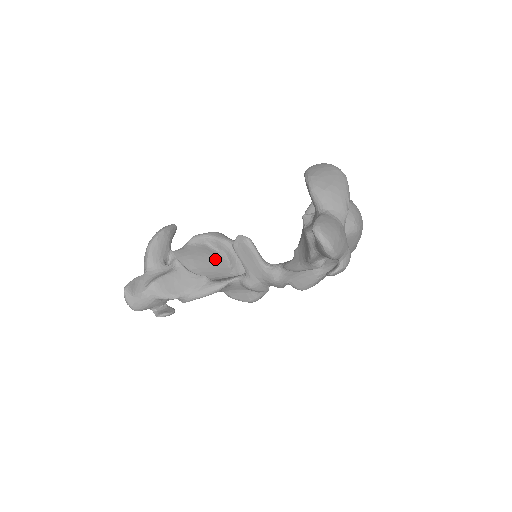
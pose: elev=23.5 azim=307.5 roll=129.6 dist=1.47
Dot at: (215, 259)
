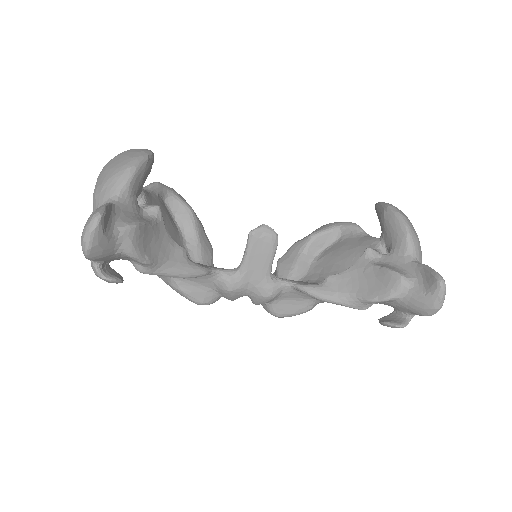
Dot at: (174, 228)
